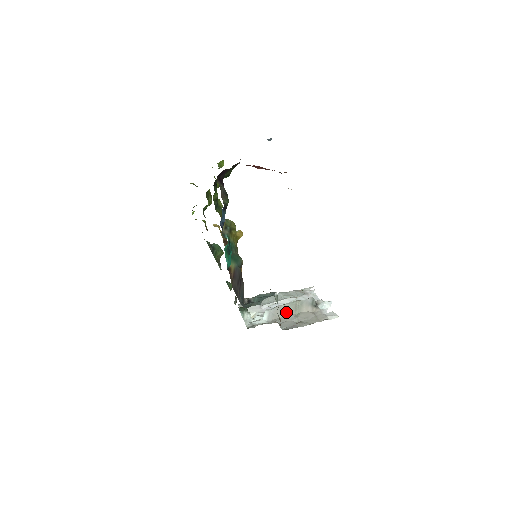
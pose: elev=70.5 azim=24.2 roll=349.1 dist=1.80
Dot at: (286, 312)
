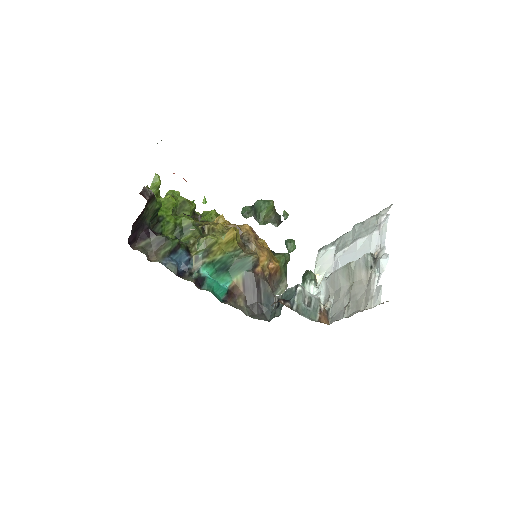
Dot at: (339, 283)
